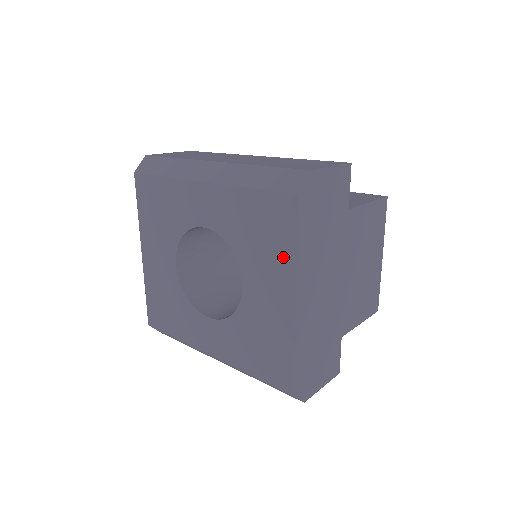
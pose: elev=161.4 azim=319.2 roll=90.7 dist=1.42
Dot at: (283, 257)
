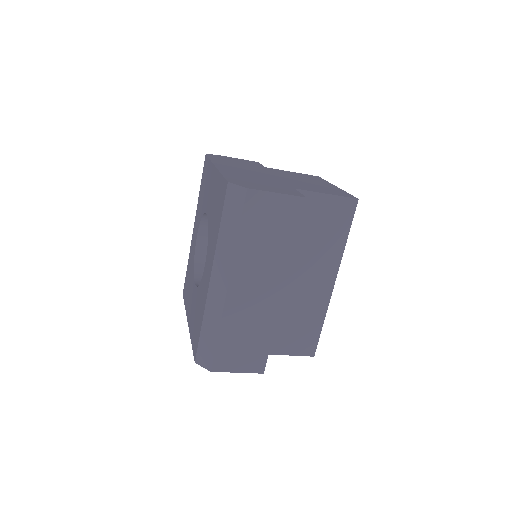
Dot at: (209, 171)
